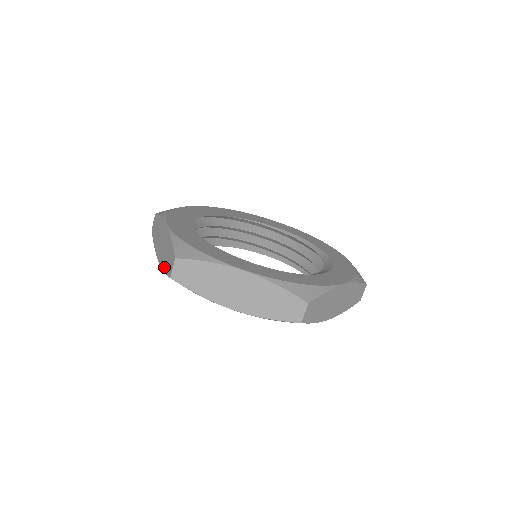
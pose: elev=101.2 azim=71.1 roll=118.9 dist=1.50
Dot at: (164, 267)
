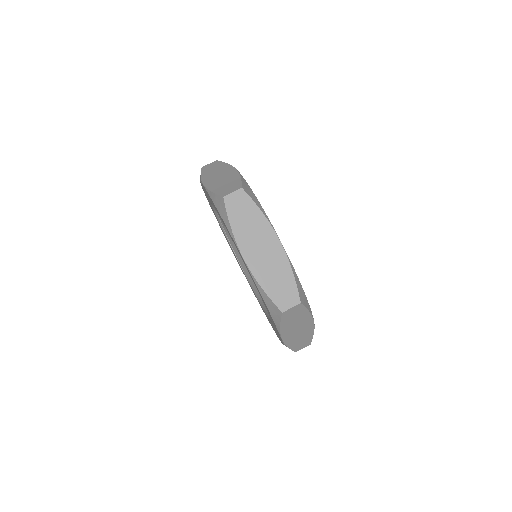
Dot at: occluded
